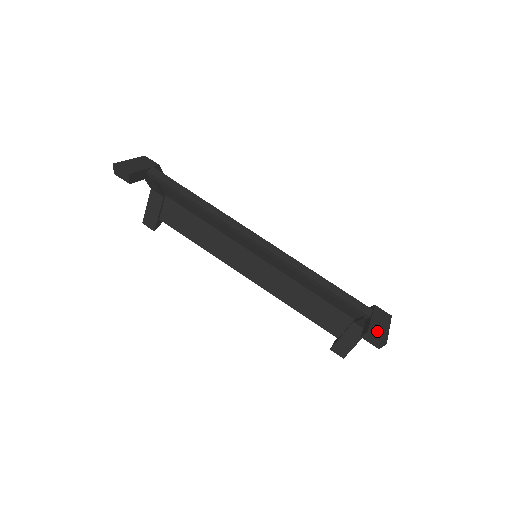
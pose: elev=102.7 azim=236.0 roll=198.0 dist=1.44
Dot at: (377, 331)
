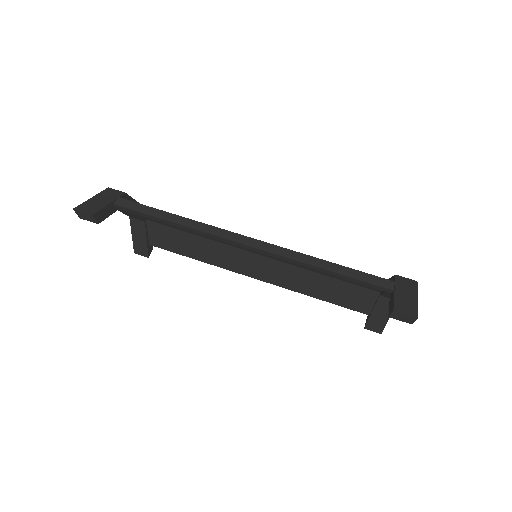
Dot at: (404, 306)
